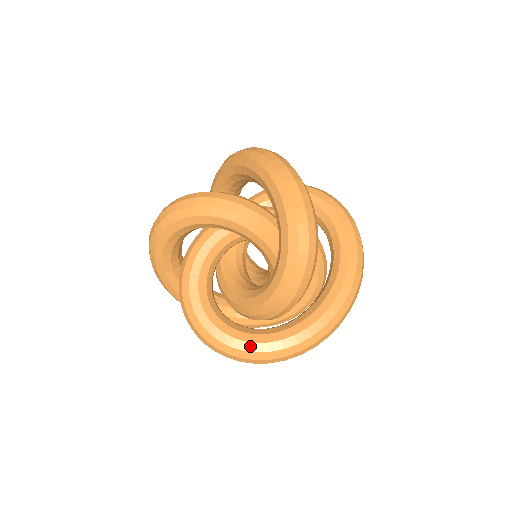
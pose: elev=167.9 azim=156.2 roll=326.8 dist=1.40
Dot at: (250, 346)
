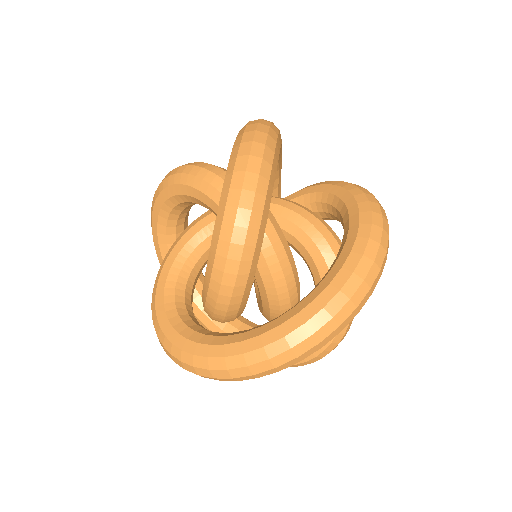
Dot at: (190, 346)
